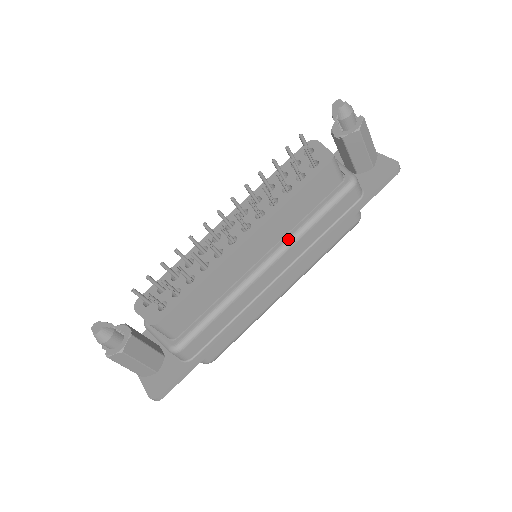
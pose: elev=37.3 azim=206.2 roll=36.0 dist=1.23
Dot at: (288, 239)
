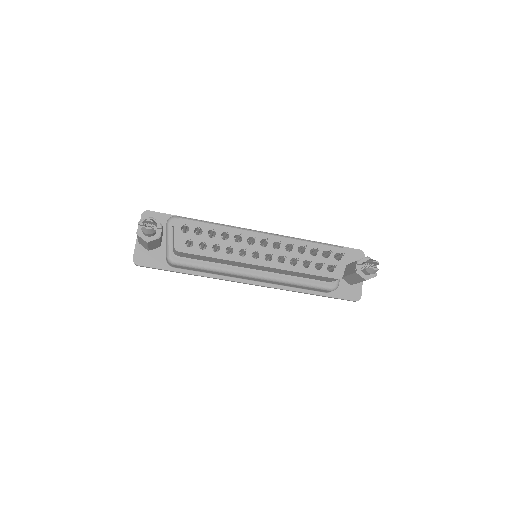
Dot at: (277, 278)
